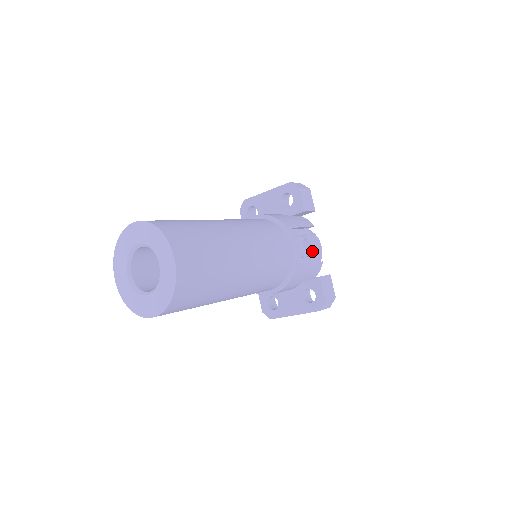
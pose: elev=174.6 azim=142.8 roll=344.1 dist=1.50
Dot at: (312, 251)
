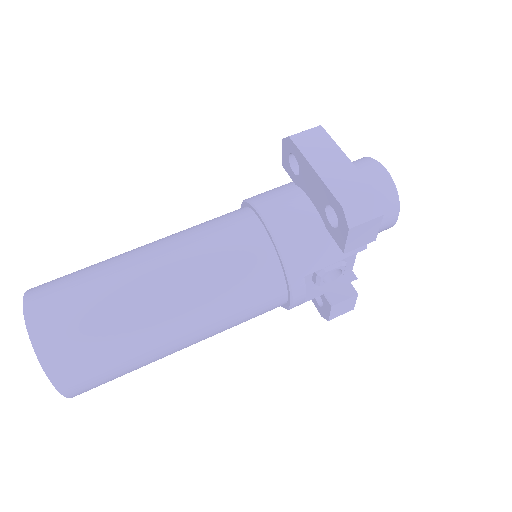
Dot at: (340, 277)
